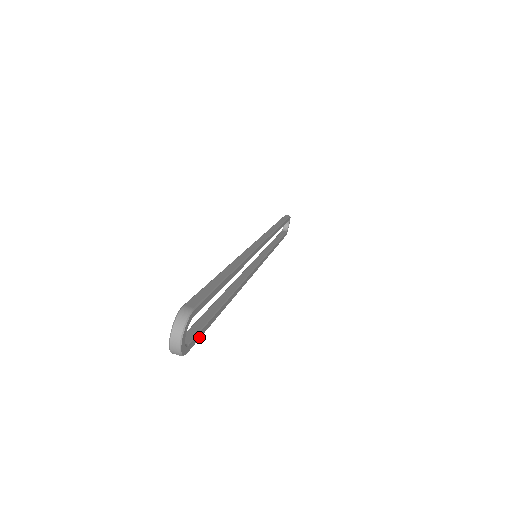
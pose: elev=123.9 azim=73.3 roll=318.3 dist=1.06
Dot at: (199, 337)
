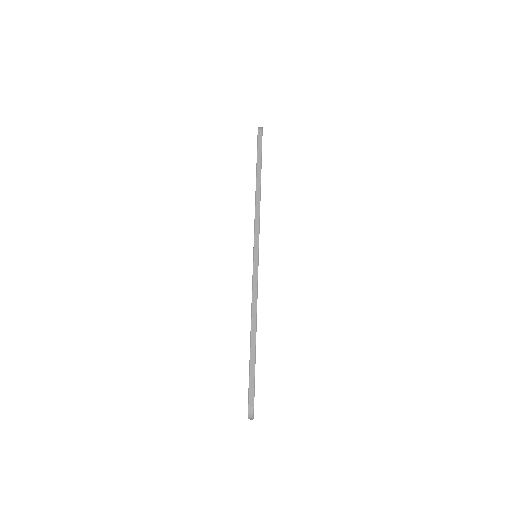
Dot at: occluded
